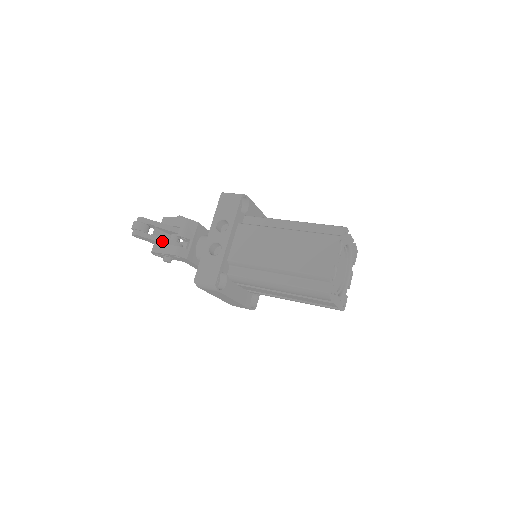
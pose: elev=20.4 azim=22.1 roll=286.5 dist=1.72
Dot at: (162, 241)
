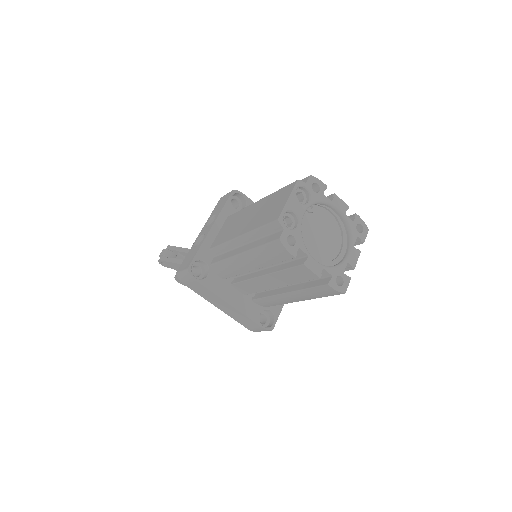
Dot at: (180, 263)
